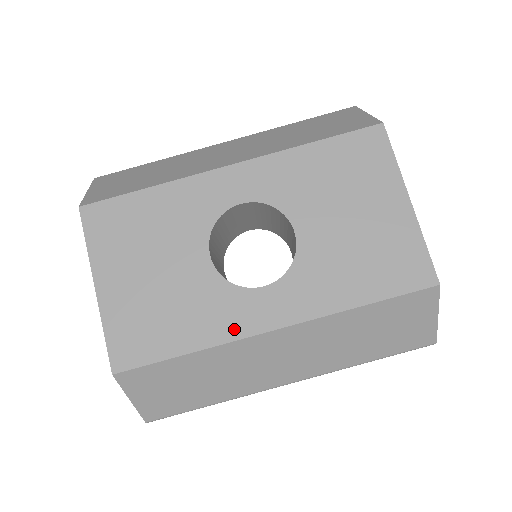
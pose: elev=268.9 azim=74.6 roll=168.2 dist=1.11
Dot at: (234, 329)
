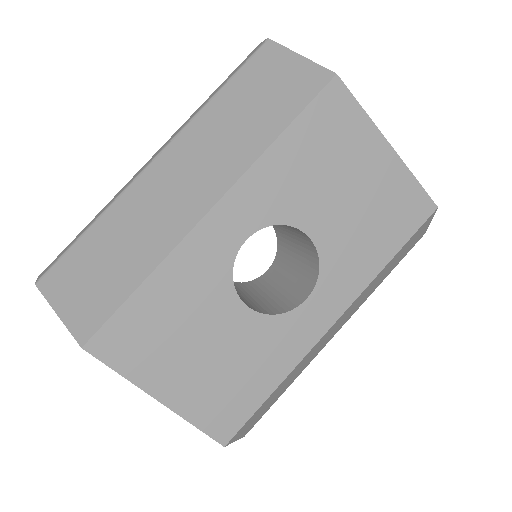
Dot at: (301, 347)
